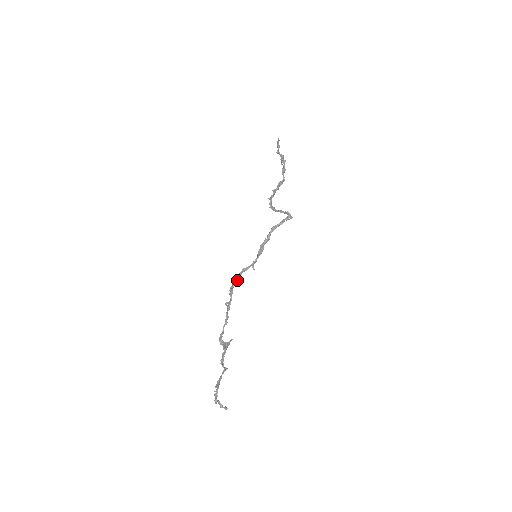
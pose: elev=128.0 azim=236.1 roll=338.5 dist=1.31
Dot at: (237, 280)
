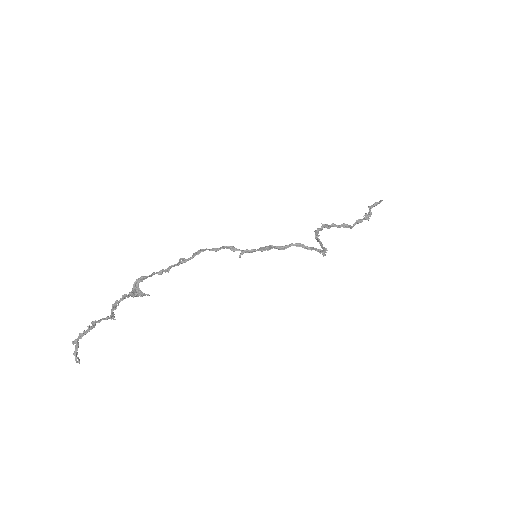
Dot at: (215, 249)
